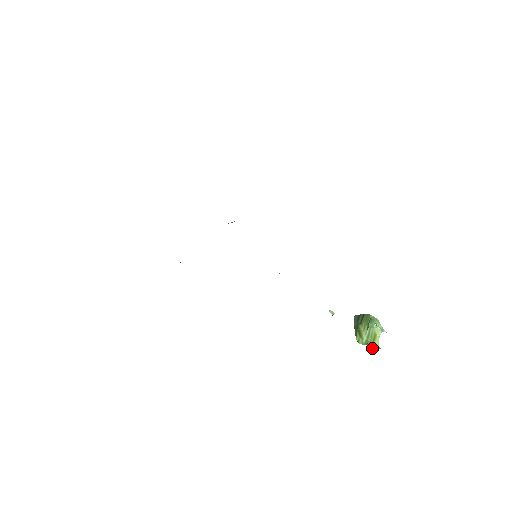
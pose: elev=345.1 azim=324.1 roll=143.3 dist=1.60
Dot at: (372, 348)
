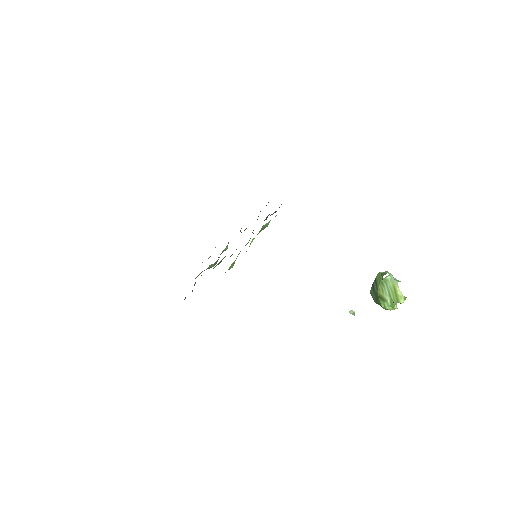
Dot at: (399, 302)
